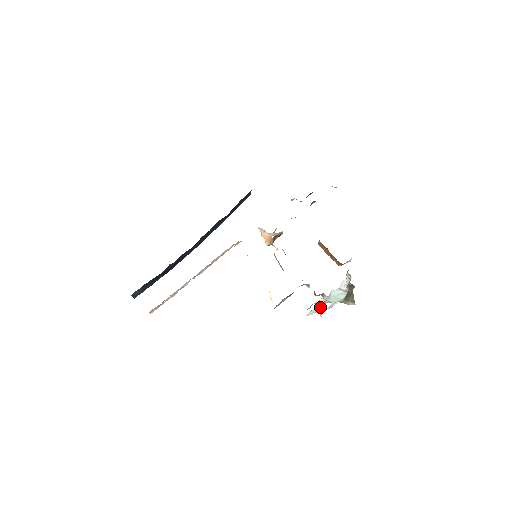
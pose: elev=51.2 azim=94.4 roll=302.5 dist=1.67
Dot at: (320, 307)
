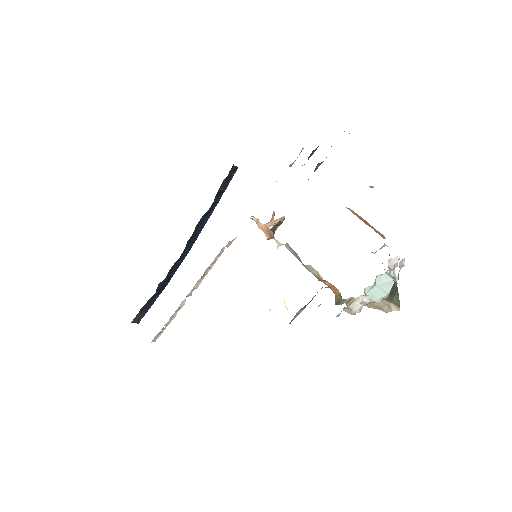
Dot at: occluded
